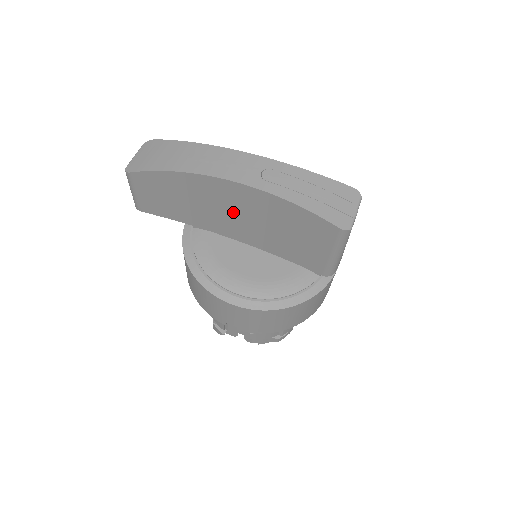
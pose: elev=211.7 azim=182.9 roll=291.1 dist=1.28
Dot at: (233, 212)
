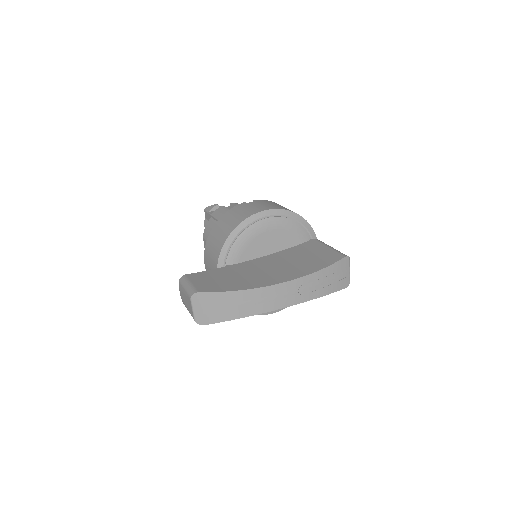
Dot at: occluded
